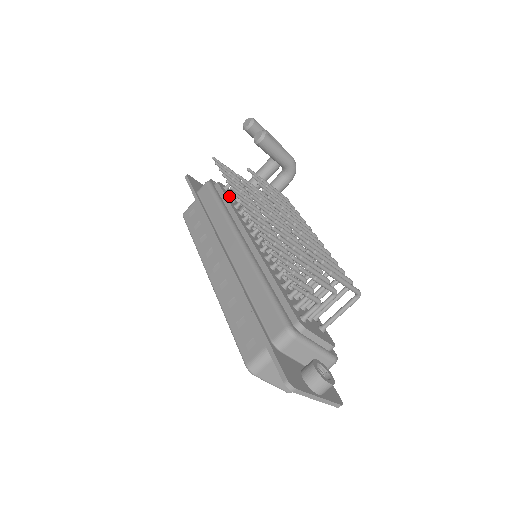
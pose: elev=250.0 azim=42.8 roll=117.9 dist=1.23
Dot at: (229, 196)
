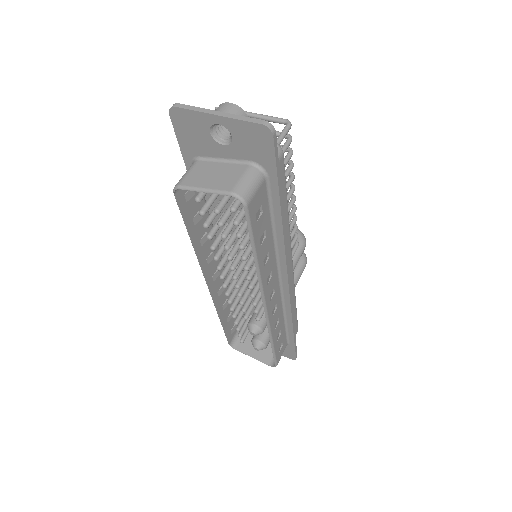
Dot at: occluded
